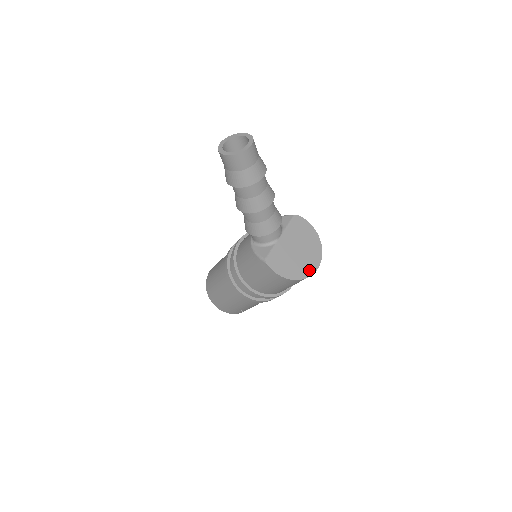
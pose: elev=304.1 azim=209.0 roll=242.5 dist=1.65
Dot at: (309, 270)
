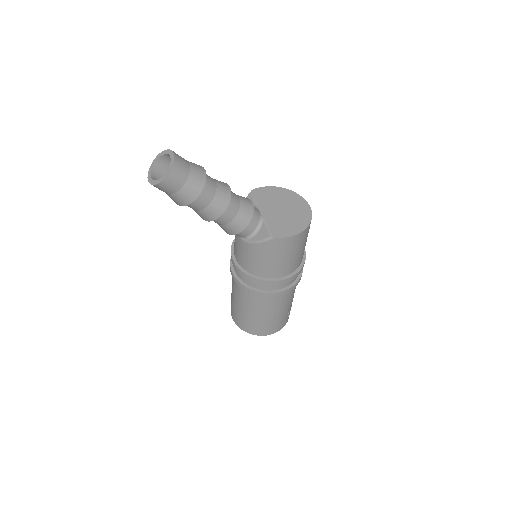
Dot at: (306, 213)
